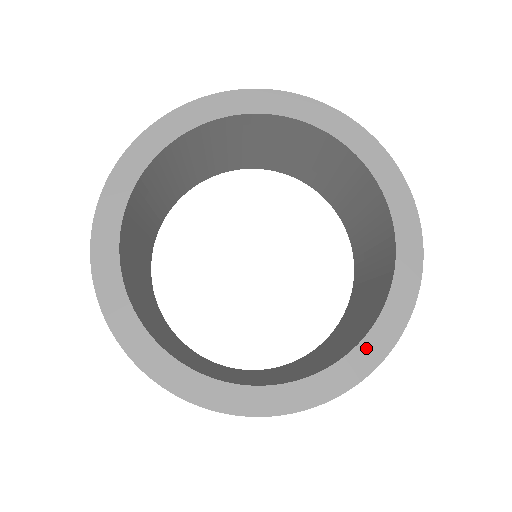
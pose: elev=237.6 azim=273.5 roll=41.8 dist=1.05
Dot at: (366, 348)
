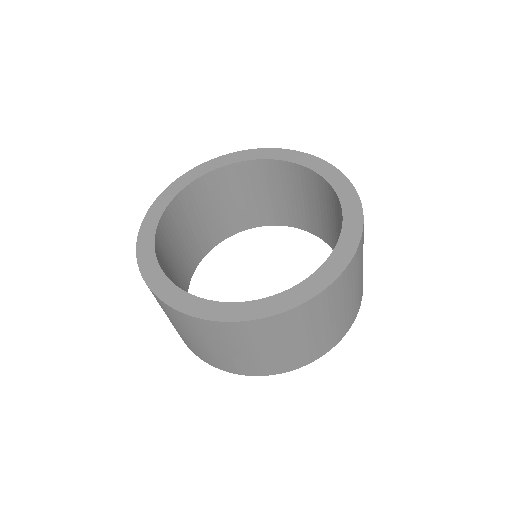
Dot at: (335, 257)
